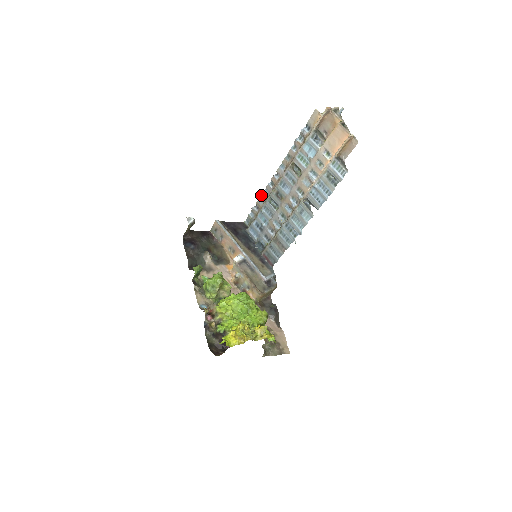
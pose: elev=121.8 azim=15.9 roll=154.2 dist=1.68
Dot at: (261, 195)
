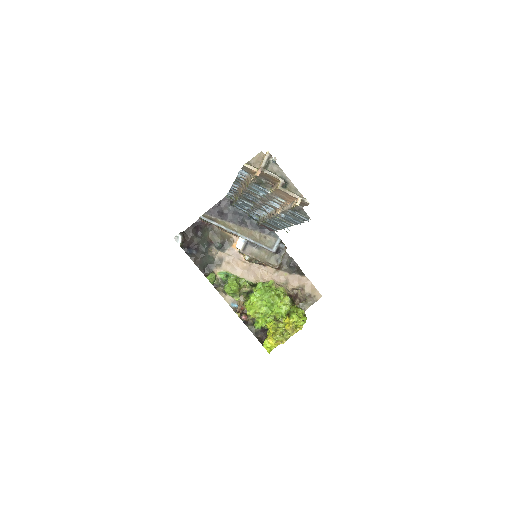
Dot at: occluded
